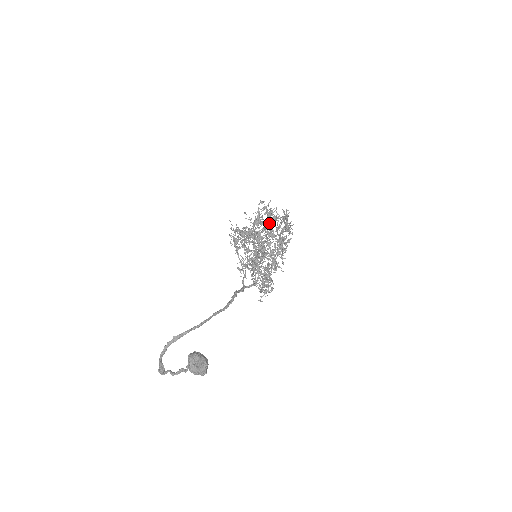
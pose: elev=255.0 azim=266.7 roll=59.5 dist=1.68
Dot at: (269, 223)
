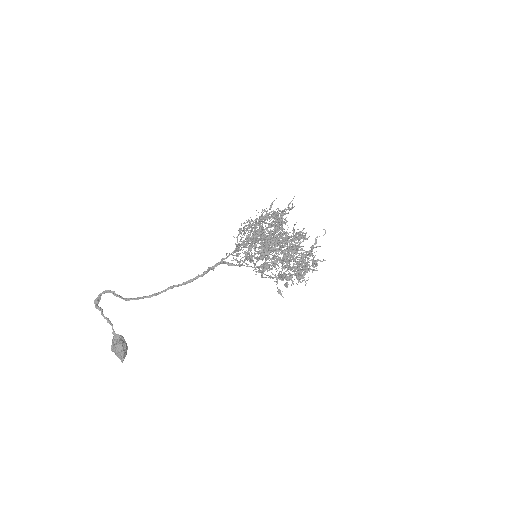
Dot at: occluded
